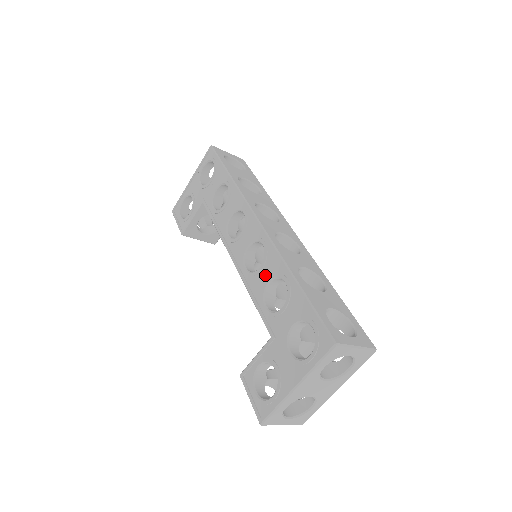
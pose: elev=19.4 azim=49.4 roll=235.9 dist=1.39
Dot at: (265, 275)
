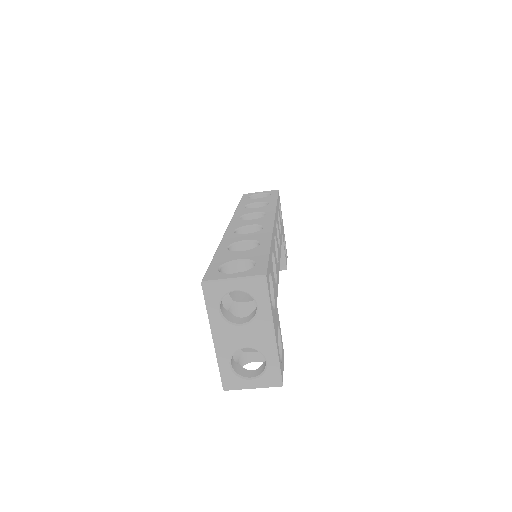
Dot at: occluded
